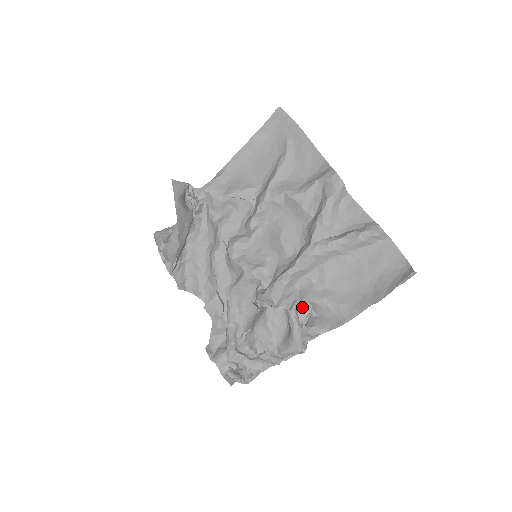
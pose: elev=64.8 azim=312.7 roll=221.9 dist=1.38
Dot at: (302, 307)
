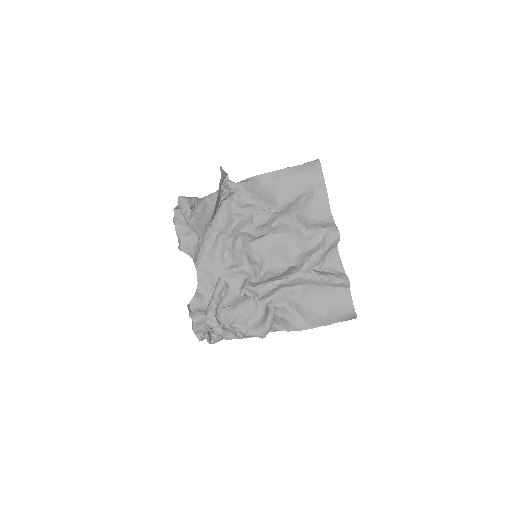
Dot at: (275, 307)
